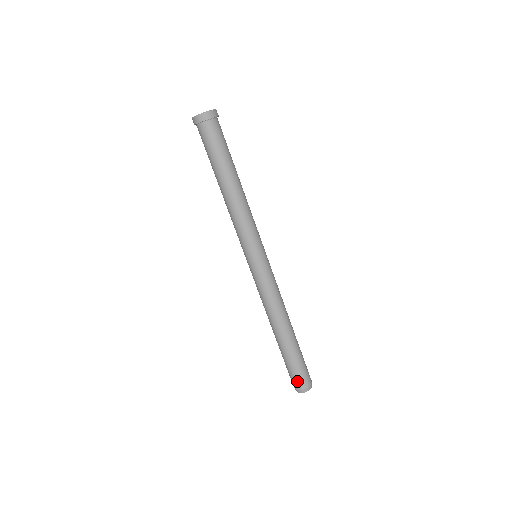
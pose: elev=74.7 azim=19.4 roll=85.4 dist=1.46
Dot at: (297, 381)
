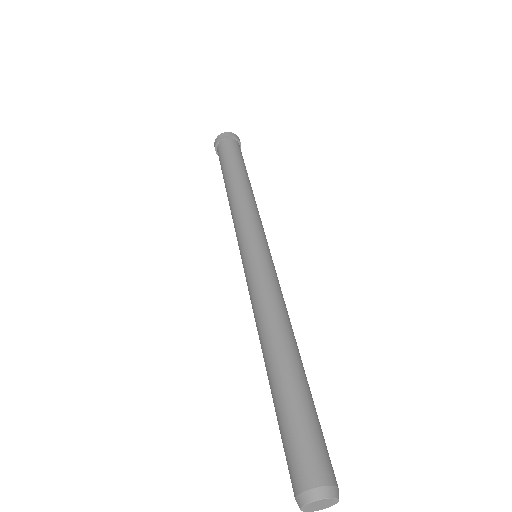
Dot at: (291, 469)
